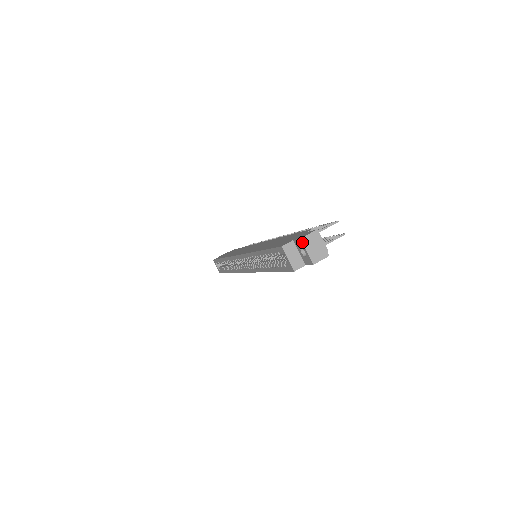
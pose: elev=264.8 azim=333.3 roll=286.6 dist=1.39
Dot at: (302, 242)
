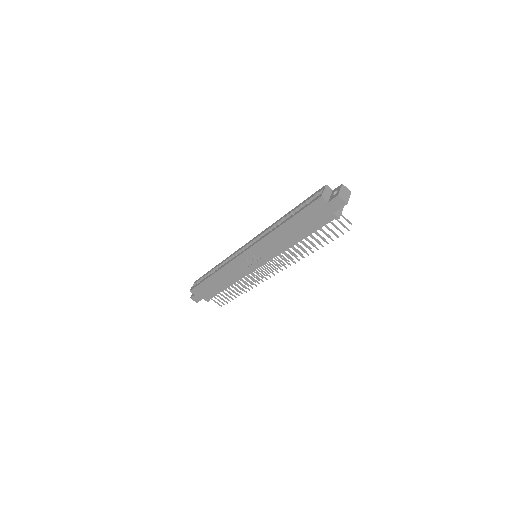
Dot at: (342, 185)
